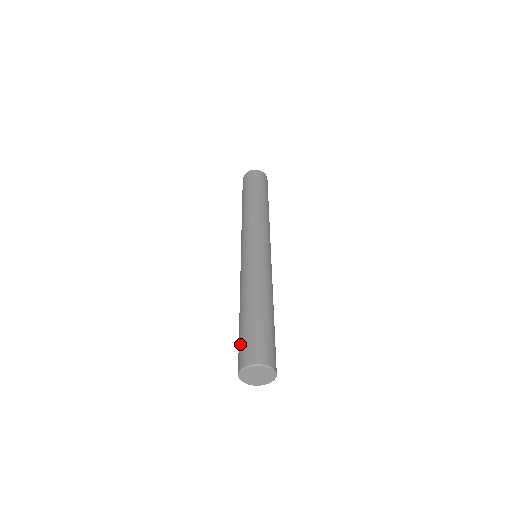
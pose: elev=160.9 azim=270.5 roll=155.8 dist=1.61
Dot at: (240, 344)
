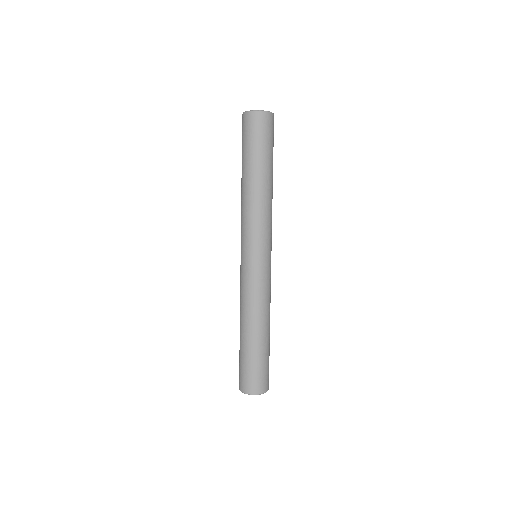
Dot at: (240, 367)
